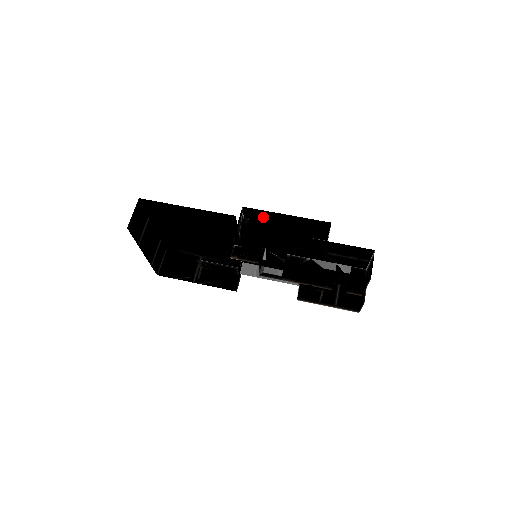
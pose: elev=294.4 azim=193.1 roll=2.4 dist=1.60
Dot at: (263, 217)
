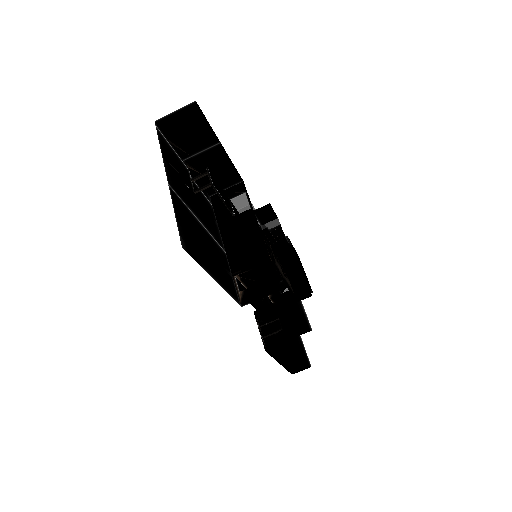
Dot at: occluded
